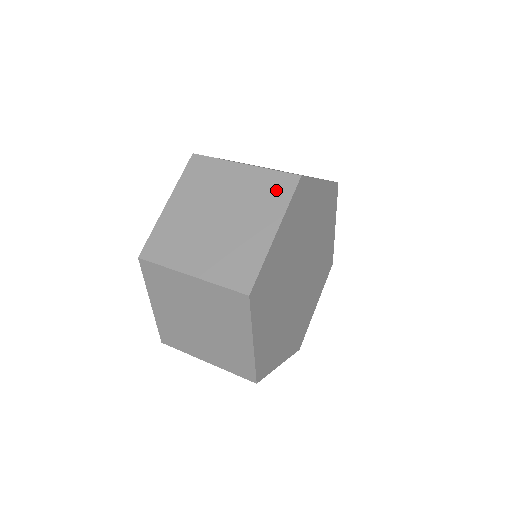
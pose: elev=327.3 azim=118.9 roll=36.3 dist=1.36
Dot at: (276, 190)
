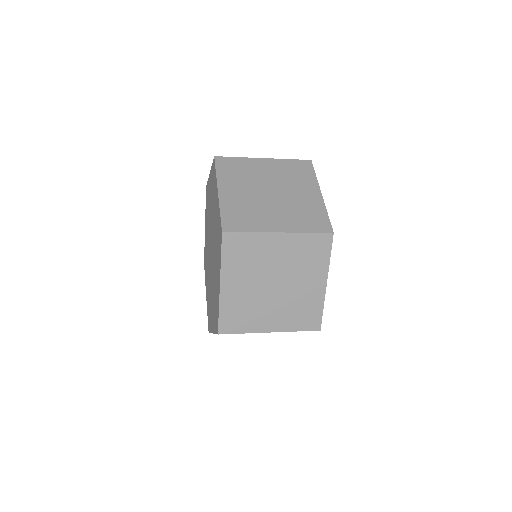
Dot at: occluded
